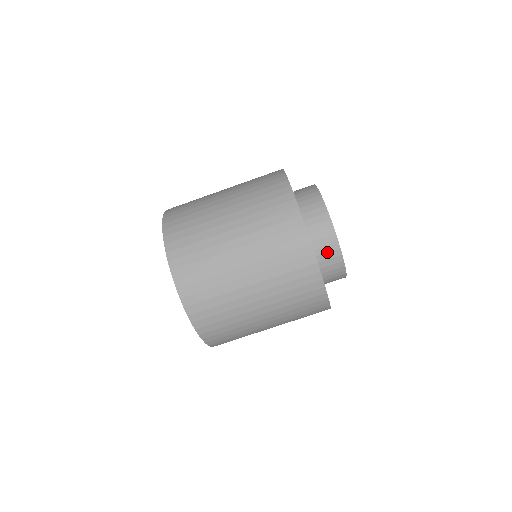
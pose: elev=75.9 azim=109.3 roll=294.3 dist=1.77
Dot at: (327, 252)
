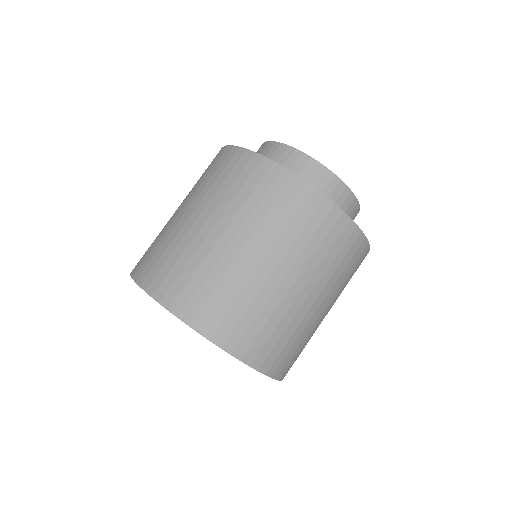
Dot at: (349, 214)
